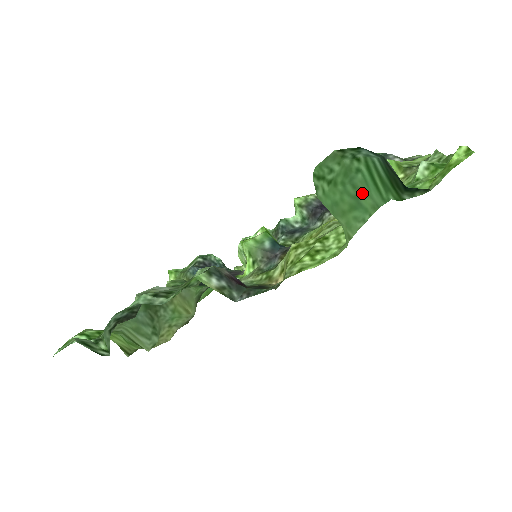
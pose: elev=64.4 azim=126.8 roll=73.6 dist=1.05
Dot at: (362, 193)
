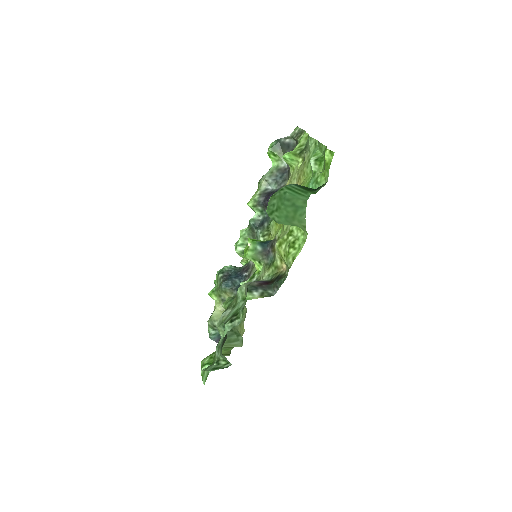
Dot at: (294, 200)
